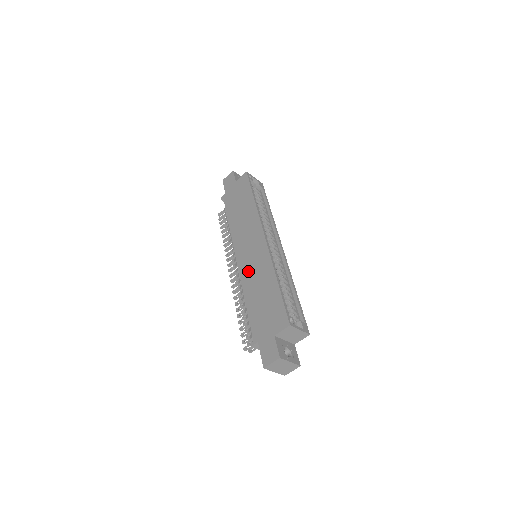
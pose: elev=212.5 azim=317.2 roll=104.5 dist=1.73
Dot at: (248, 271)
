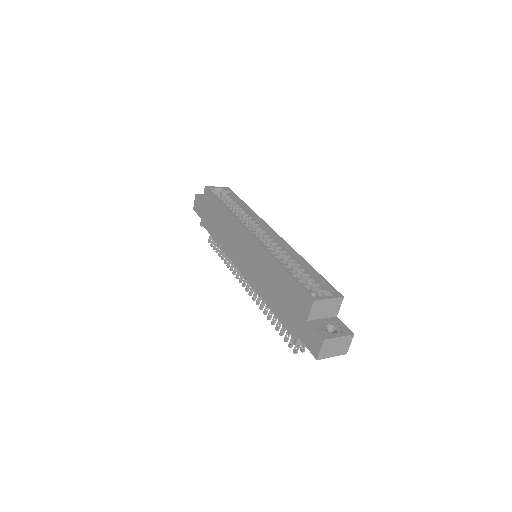
Dot at: (254, 275)
